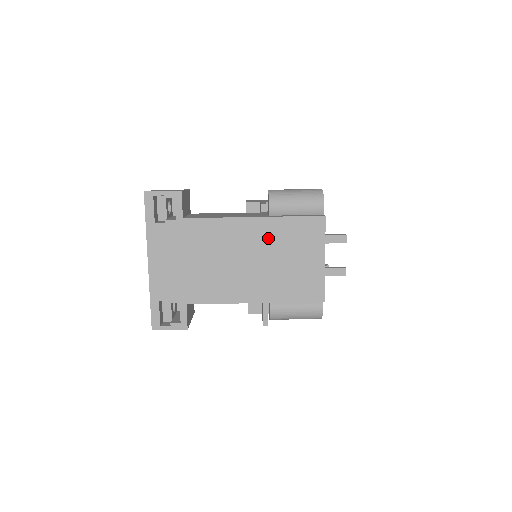
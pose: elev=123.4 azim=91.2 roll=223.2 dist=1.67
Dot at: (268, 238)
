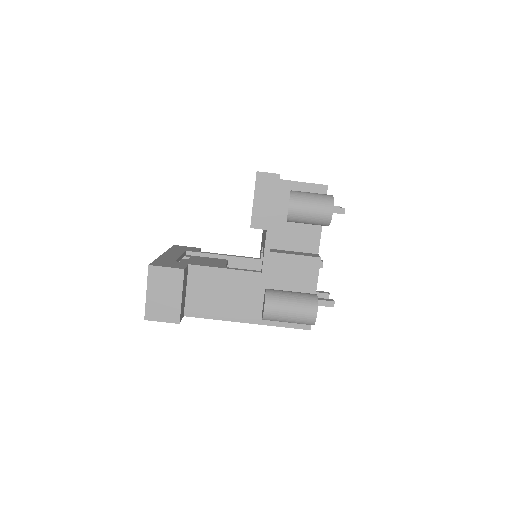
Dot at: occluded
